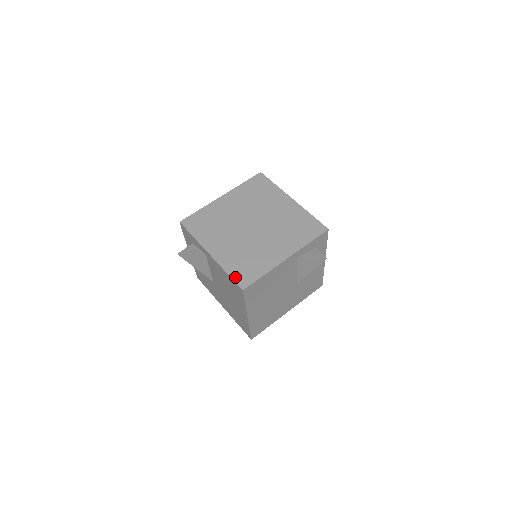
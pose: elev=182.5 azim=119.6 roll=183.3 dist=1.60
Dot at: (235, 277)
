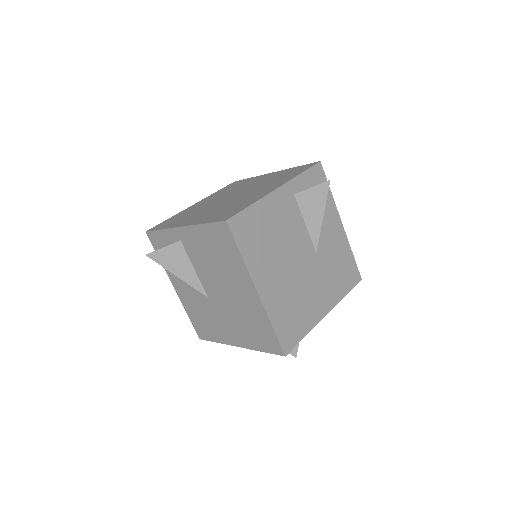
Dot at: (214, 220)
